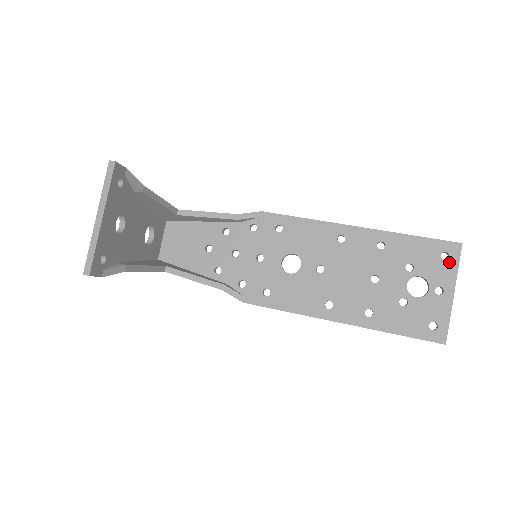
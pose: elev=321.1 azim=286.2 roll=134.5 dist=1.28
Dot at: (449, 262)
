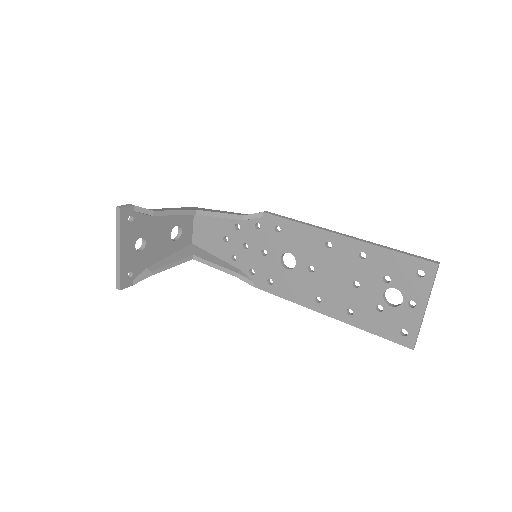
Dot at: (424, 280)
